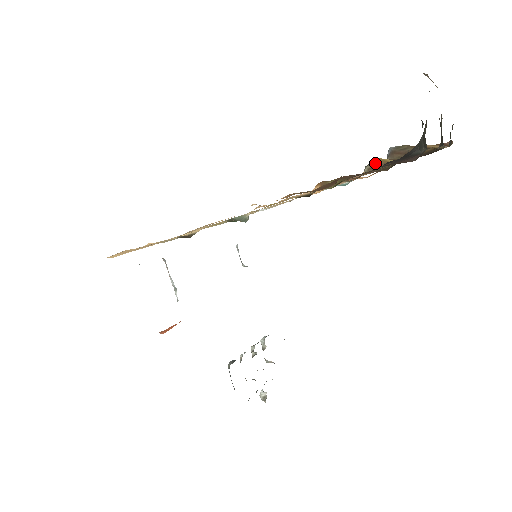
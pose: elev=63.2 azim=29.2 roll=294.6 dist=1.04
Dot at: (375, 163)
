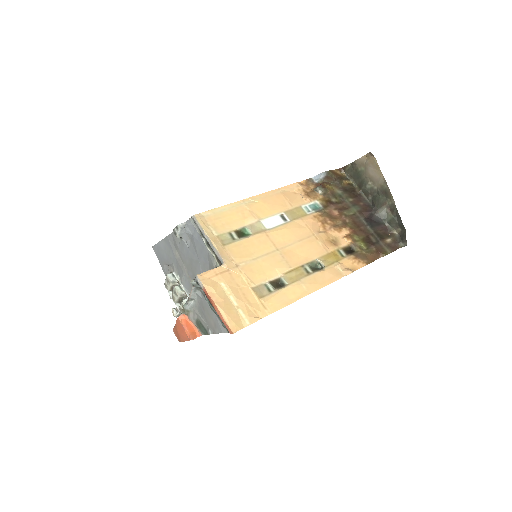
Dot at: (327, 190)
